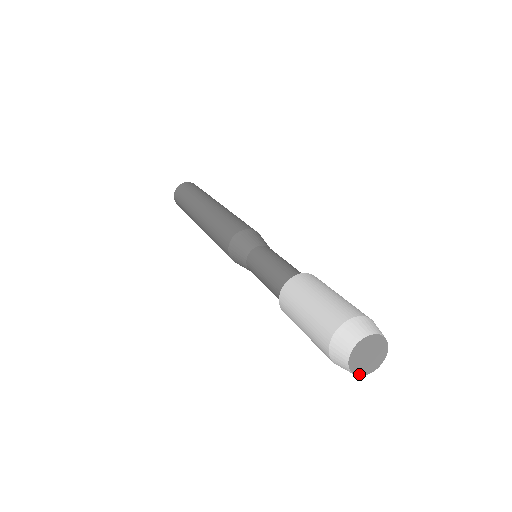
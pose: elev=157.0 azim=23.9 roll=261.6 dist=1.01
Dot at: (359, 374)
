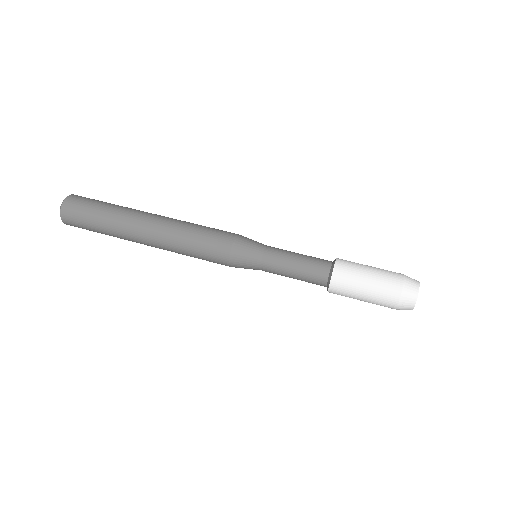
Dot at: occluded
